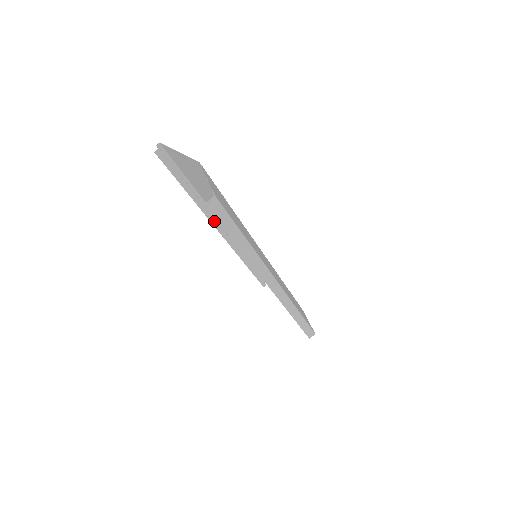
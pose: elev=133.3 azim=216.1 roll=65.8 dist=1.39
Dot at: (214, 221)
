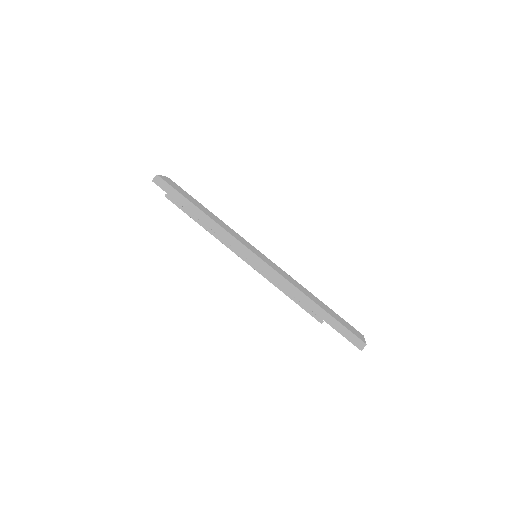
Dot at: (228, 245)
